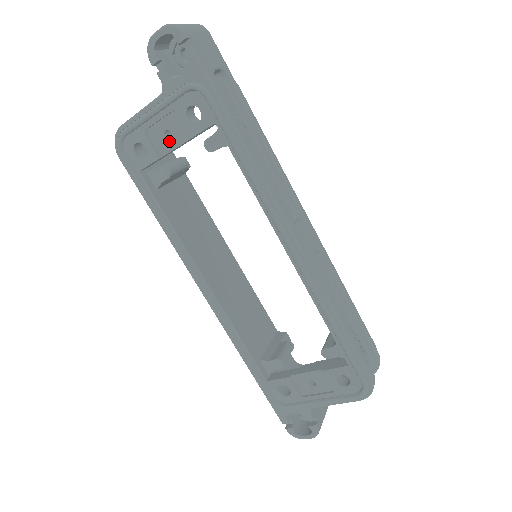
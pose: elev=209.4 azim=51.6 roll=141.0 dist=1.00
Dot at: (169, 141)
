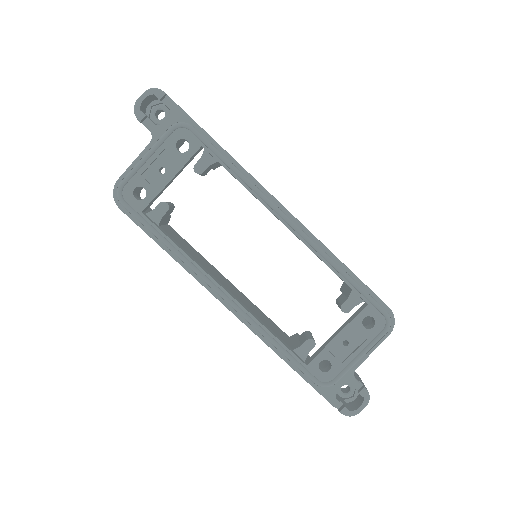
Dot at: (164, 176)
